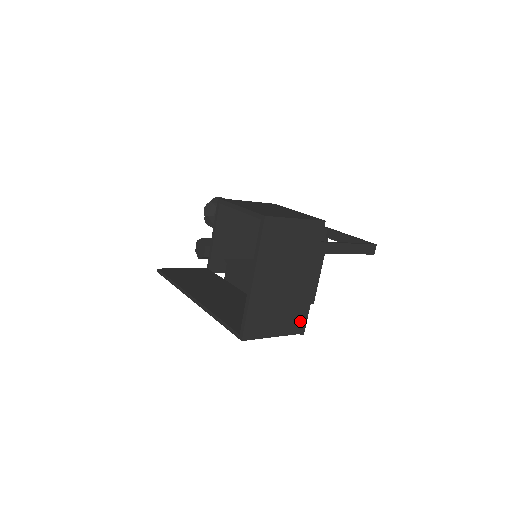
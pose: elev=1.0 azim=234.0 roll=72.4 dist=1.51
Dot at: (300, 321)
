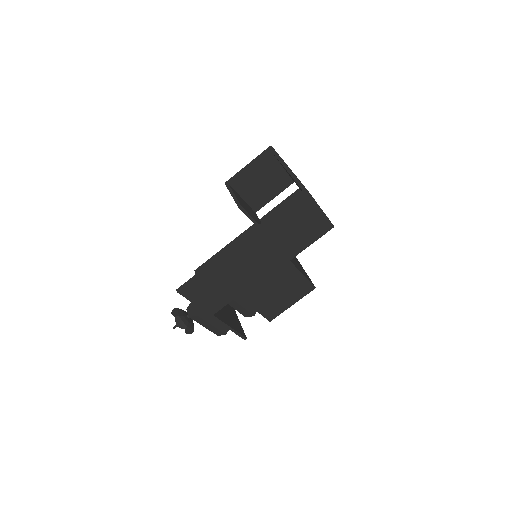
Dot at: occluded
